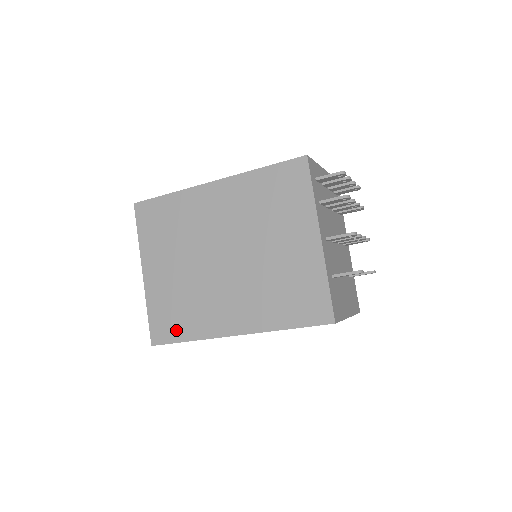
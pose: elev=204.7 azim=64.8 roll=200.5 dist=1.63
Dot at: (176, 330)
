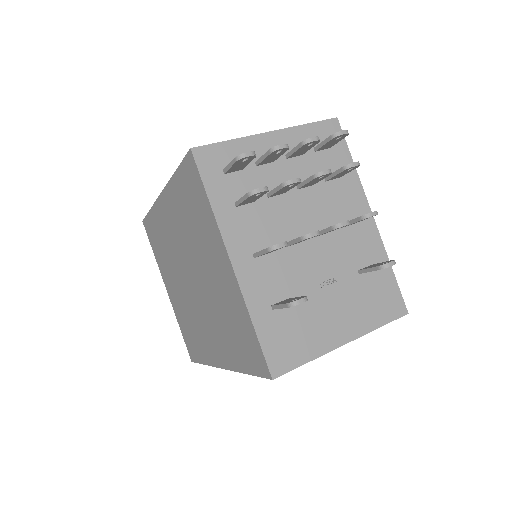
Dot at: (196, 351)
